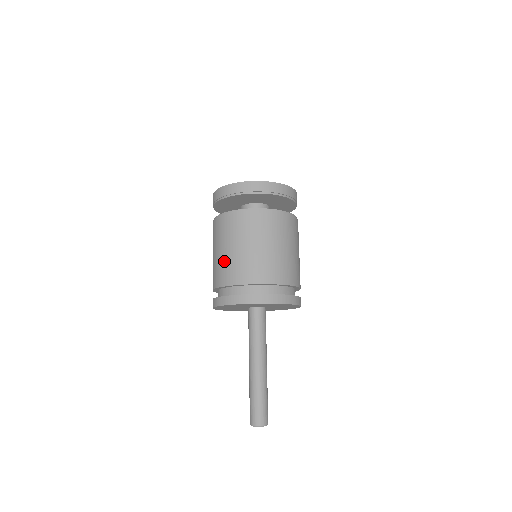
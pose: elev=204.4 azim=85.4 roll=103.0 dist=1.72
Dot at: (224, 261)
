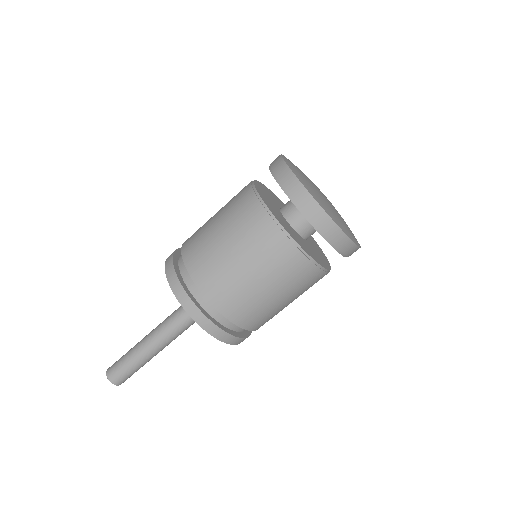
Dot at: (231, 276)
